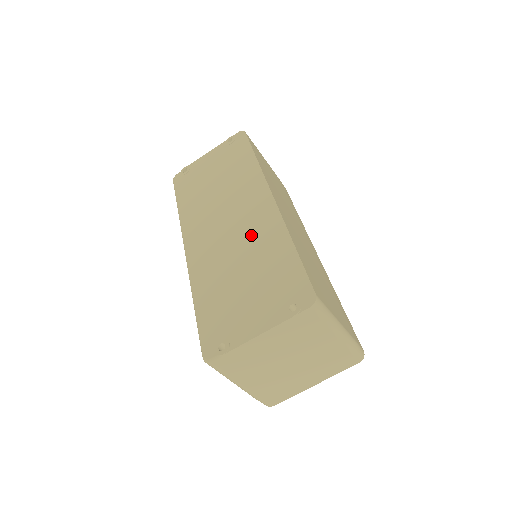
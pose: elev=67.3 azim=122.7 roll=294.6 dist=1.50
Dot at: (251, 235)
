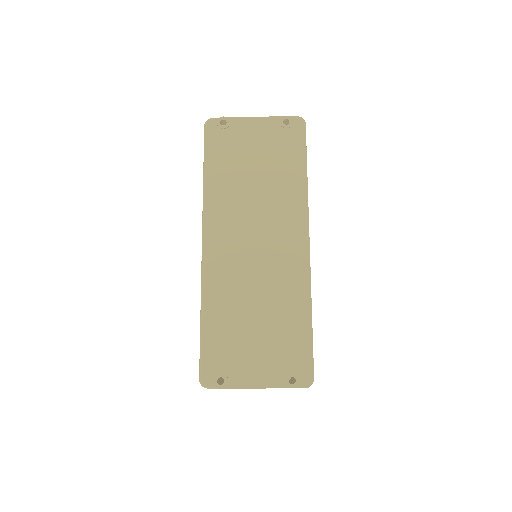
Dot at: (276, 276)
